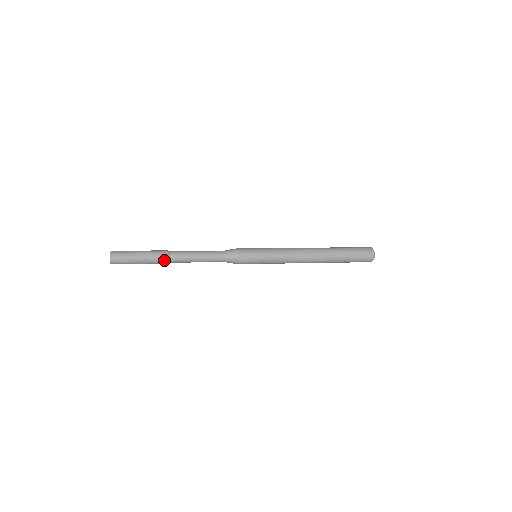
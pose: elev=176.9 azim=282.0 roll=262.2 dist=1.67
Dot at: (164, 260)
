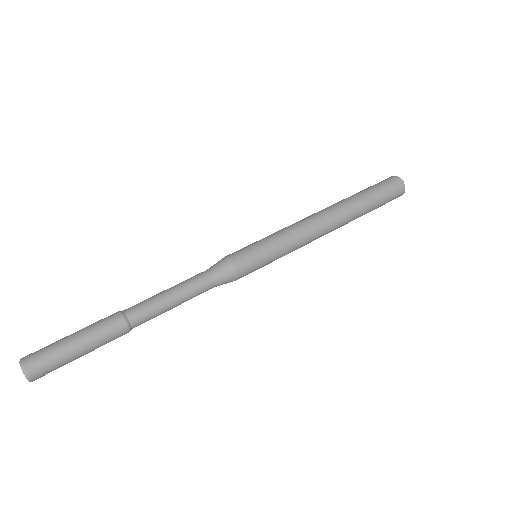
Dot at: (123, 334)
